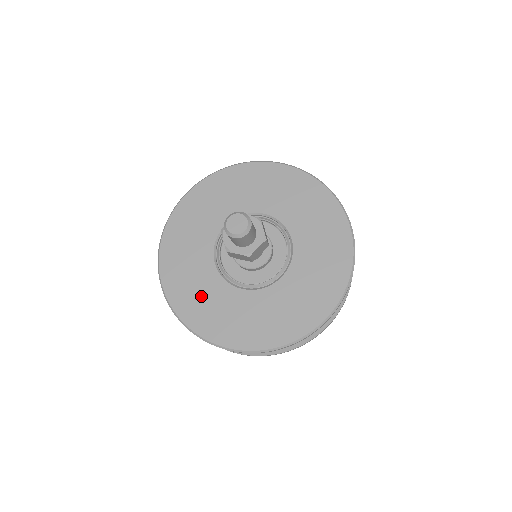
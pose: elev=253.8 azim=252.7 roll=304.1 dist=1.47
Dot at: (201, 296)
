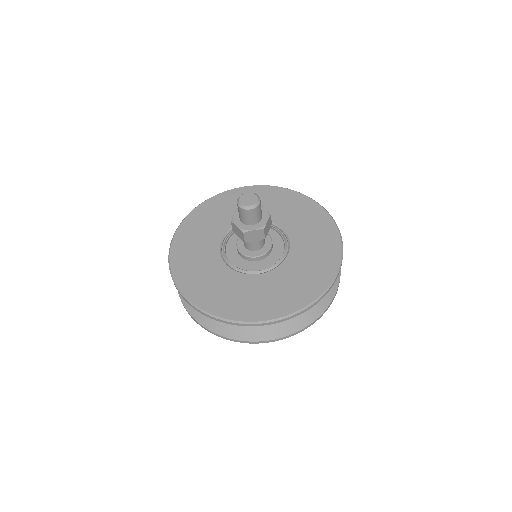
Dot at: (228, 292)
